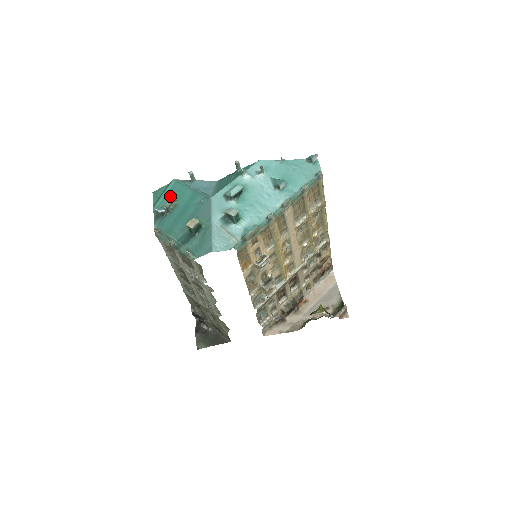
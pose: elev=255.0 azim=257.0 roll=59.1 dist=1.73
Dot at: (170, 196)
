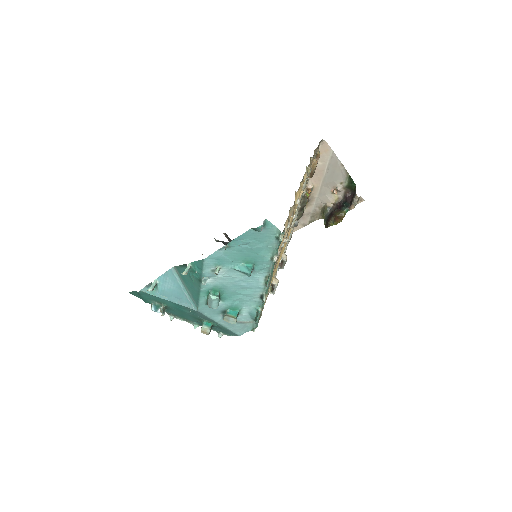
Dot at: (151, 299)
